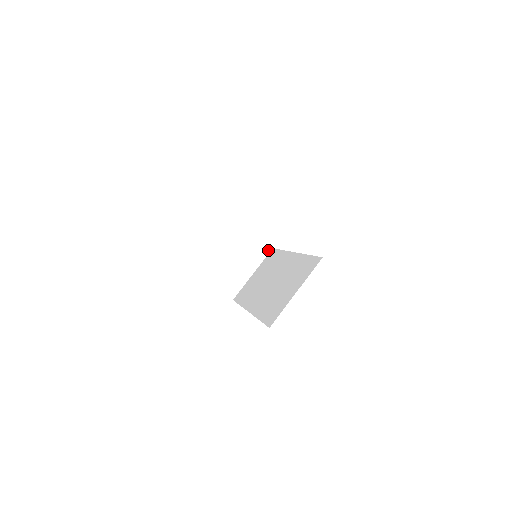
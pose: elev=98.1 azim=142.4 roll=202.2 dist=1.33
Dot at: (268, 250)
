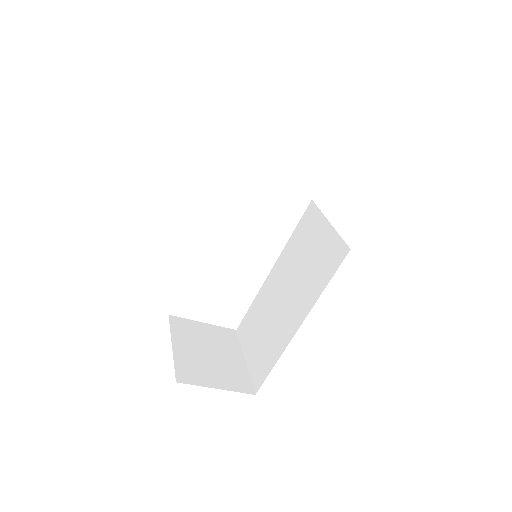
Dot at: (234, 333)
